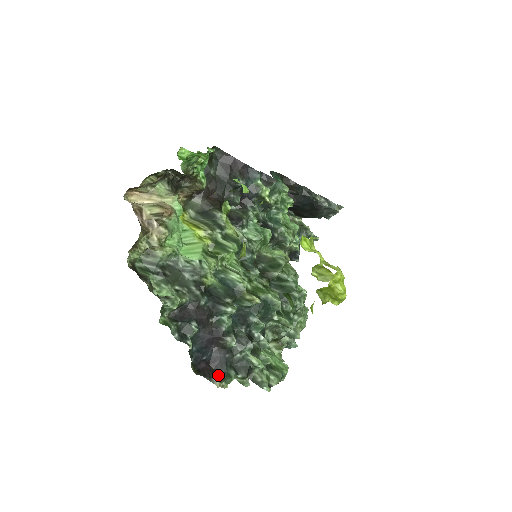
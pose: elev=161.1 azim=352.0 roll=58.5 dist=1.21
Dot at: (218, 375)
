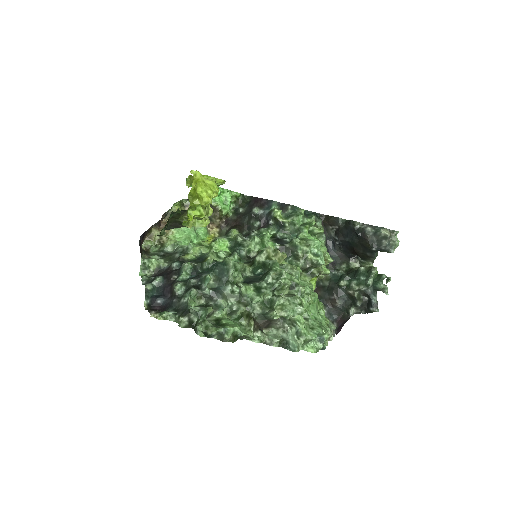
Dot at: (159, 311)
